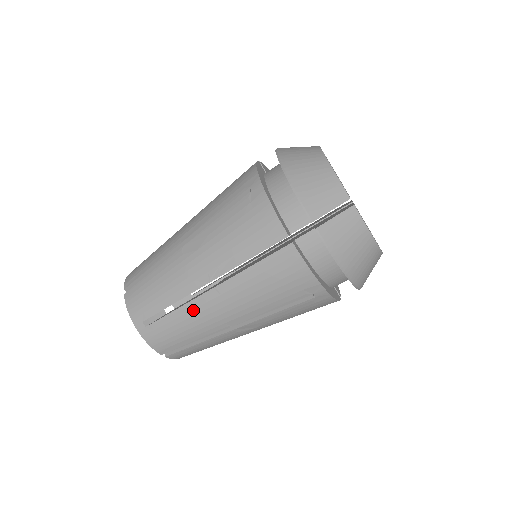
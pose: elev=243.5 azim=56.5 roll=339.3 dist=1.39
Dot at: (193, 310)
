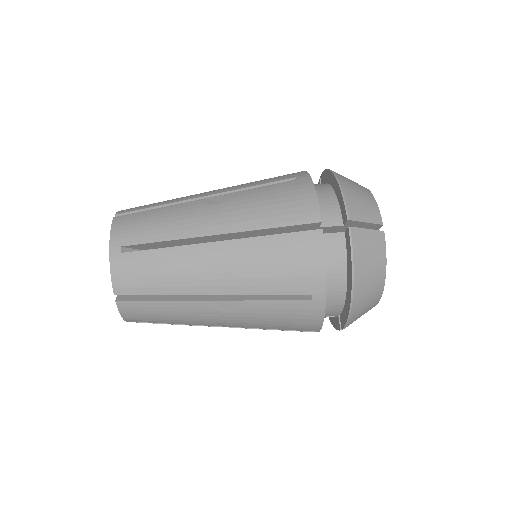
Dot at: (185, 255)
